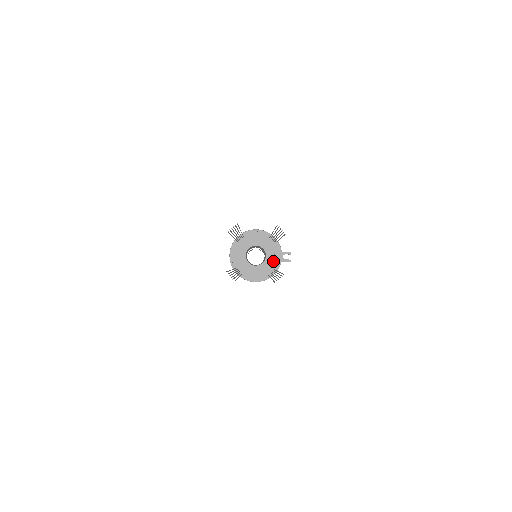
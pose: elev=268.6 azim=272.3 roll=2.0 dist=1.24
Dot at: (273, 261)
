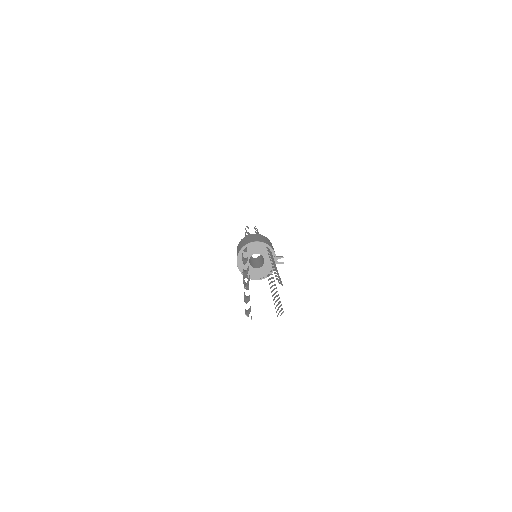
Dot at: (270, 264)
